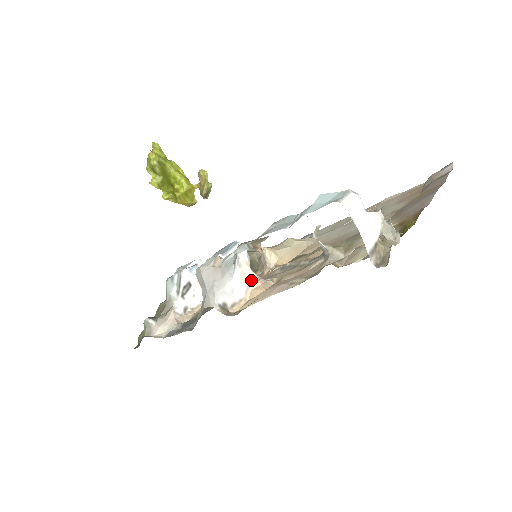
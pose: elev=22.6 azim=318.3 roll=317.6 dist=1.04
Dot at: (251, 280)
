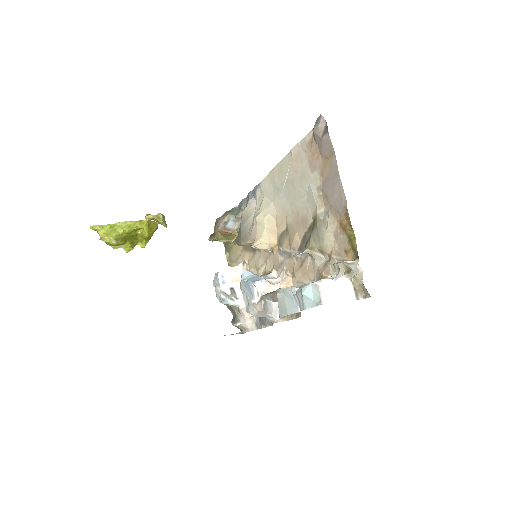
Dot at: occluded
